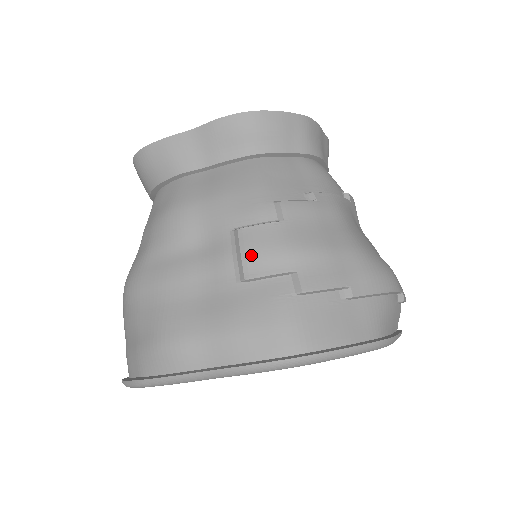
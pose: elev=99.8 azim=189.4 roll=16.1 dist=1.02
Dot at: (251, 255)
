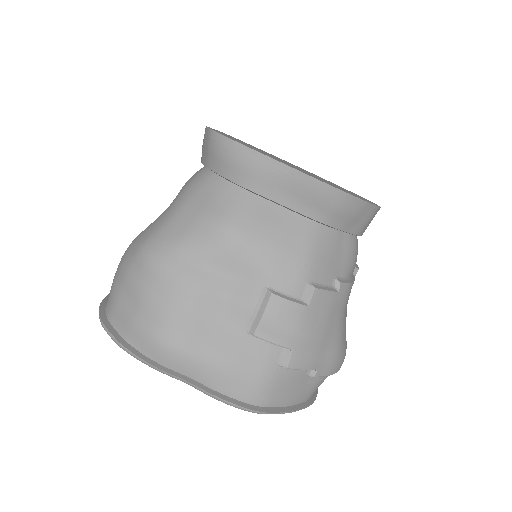
Dot at: (270, 322)
